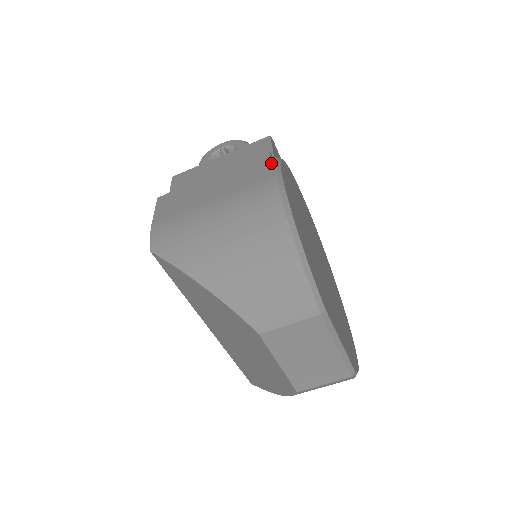
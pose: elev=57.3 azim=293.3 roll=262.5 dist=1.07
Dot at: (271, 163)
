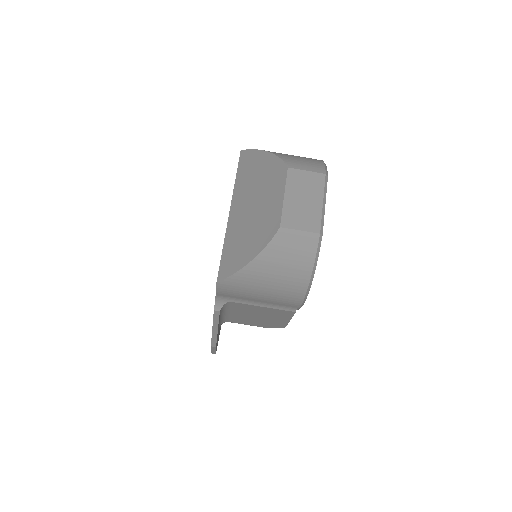
Dot at: occluded
